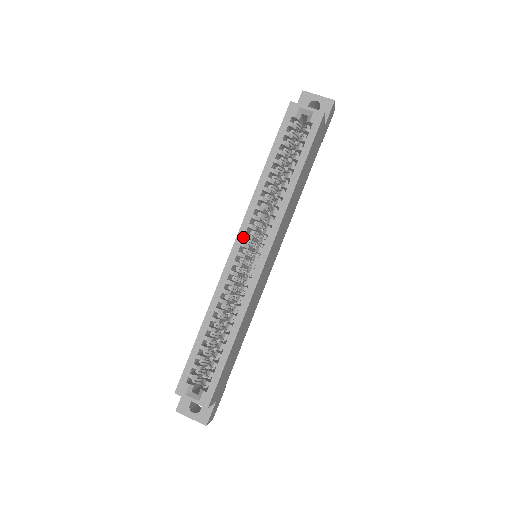
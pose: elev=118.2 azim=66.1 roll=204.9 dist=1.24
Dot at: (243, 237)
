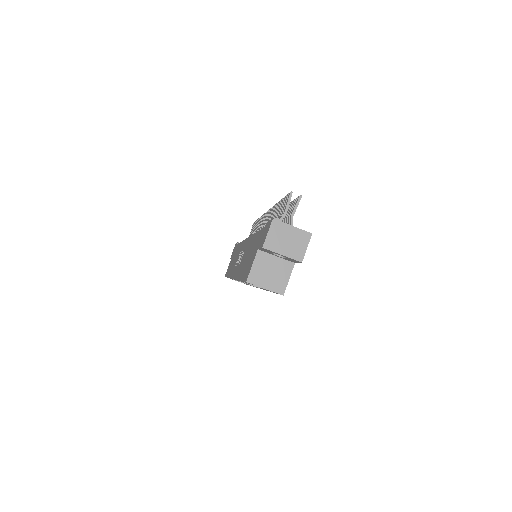
Dot at: occluded
